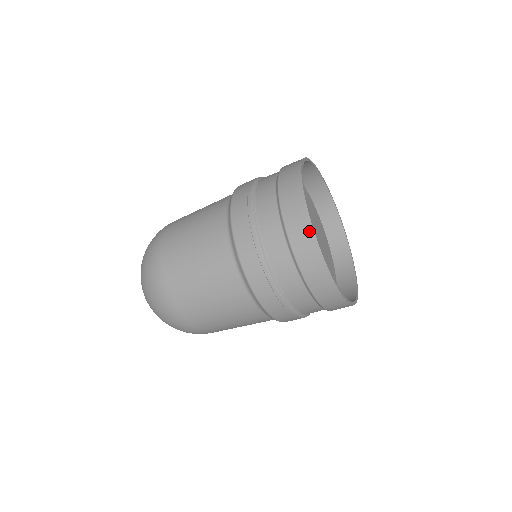
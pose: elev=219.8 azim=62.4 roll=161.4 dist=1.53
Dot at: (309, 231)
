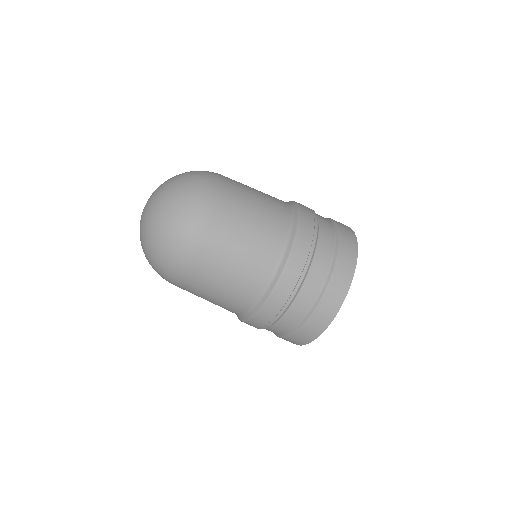
Dot at: (350, 277)
